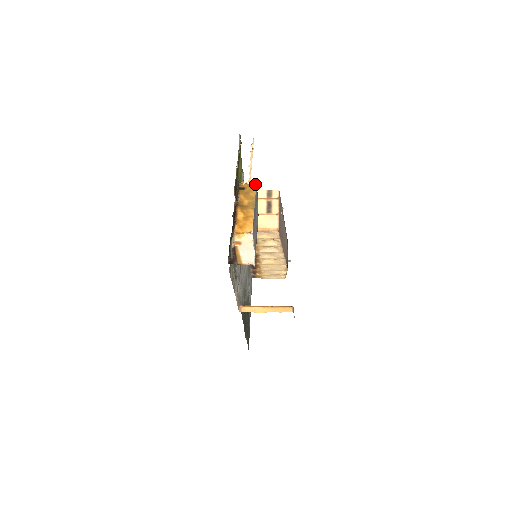
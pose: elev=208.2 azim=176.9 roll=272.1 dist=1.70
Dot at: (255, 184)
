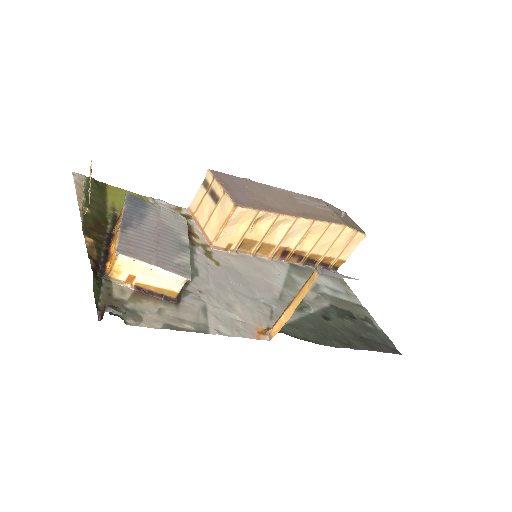
Dot at: occluded
